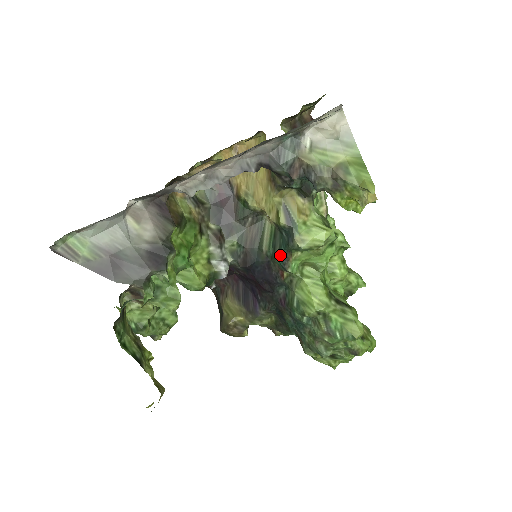
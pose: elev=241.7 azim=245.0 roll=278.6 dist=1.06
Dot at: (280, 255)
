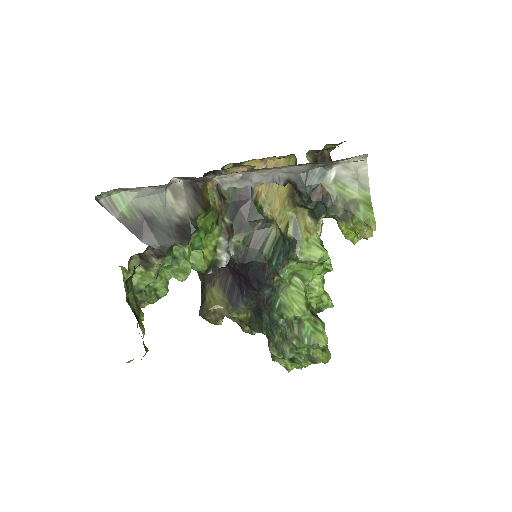
Dot at: (278, 261)
